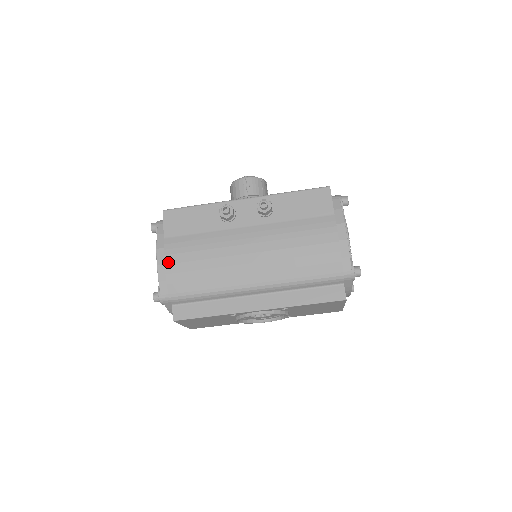
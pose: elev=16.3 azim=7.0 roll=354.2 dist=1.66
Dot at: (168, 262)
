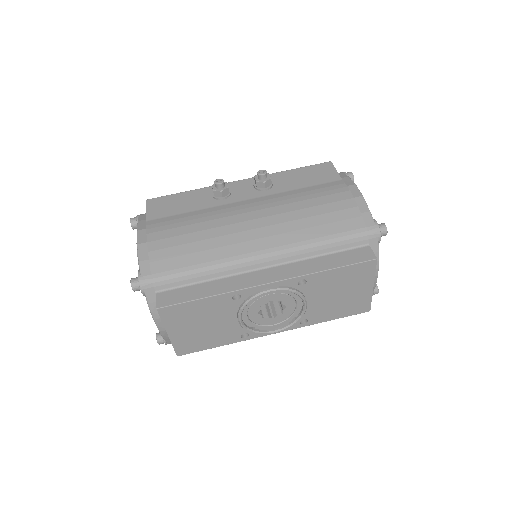
Dot at: (151, 239)
